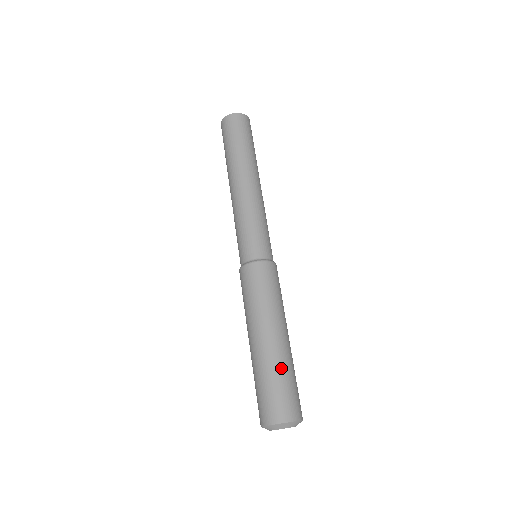
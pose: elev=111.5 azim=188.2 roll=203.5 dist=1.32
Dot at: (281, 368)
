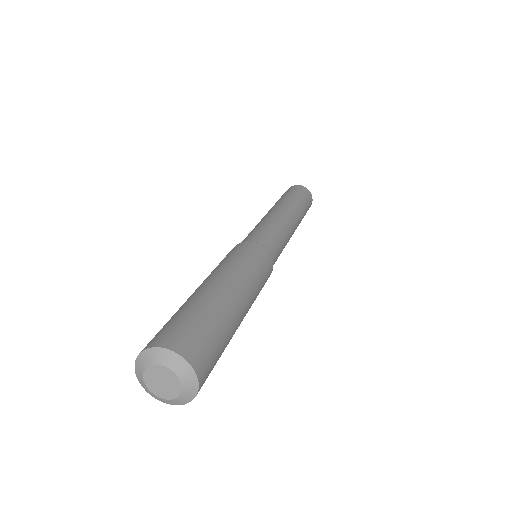
Dot at: (227, 326)
